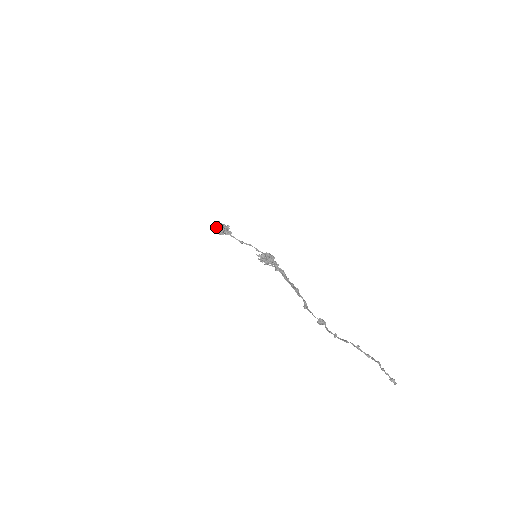
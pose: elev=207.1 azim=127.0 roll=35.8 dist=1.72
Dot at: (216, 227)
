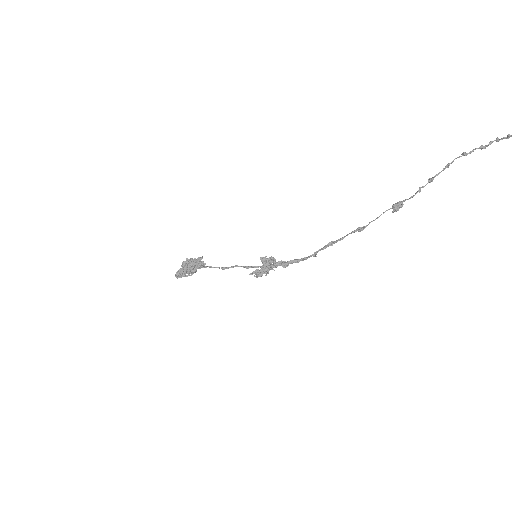
Dot at: (182, 268)
